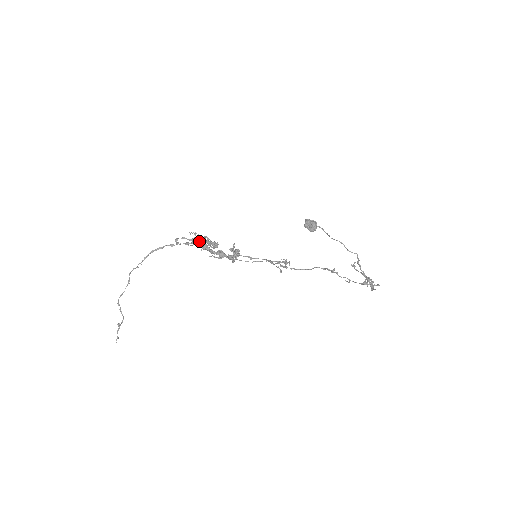
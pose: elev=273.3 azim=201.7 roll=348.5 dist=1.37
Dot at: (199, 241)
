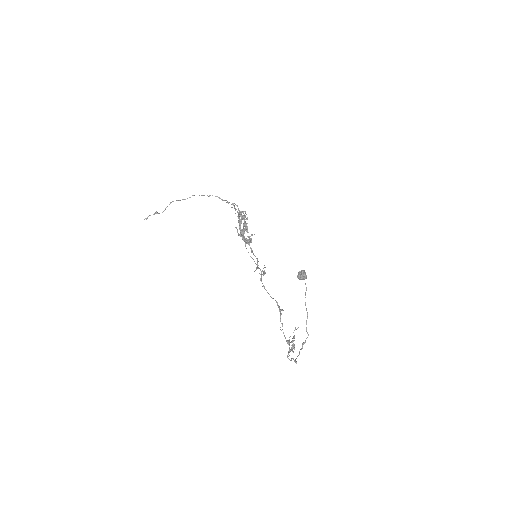
Dot at: (241, 213)
